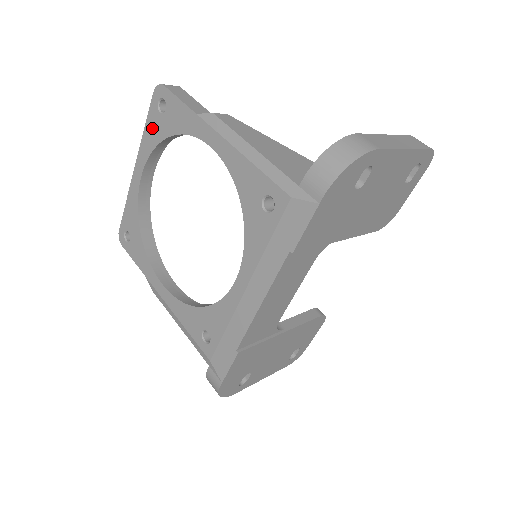
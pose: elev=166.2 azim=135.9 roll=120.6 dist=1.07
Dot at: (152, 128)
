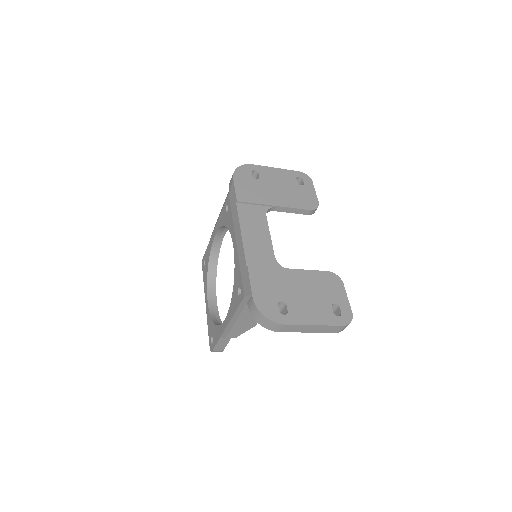
Dot at: (205, 276)
